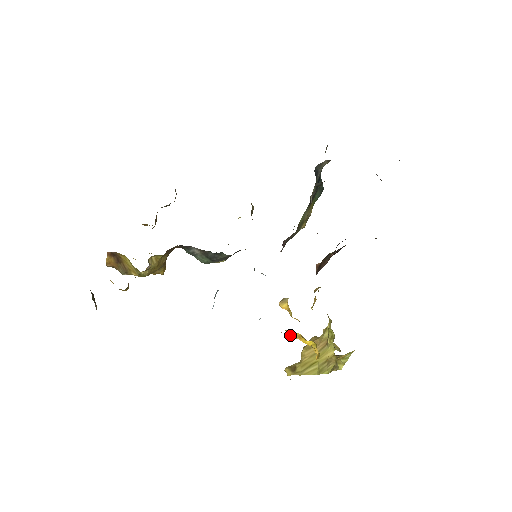
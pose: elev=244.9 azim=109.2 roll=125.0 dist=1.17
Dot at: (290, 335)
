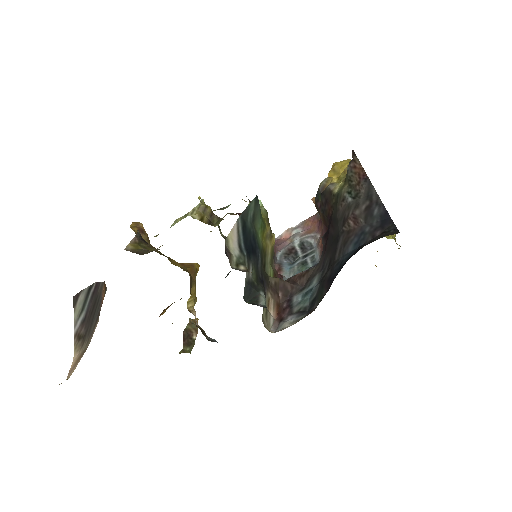
Dot at: occluded
